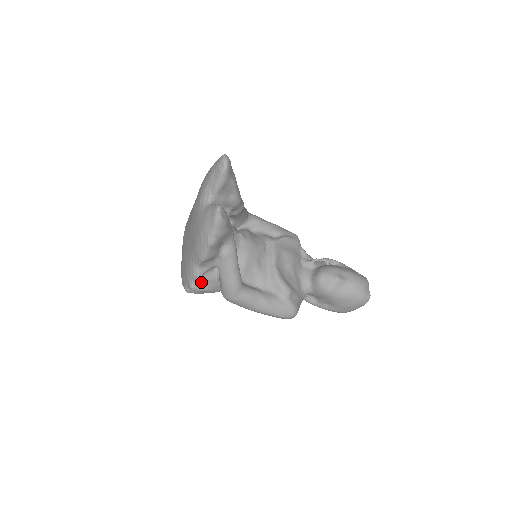
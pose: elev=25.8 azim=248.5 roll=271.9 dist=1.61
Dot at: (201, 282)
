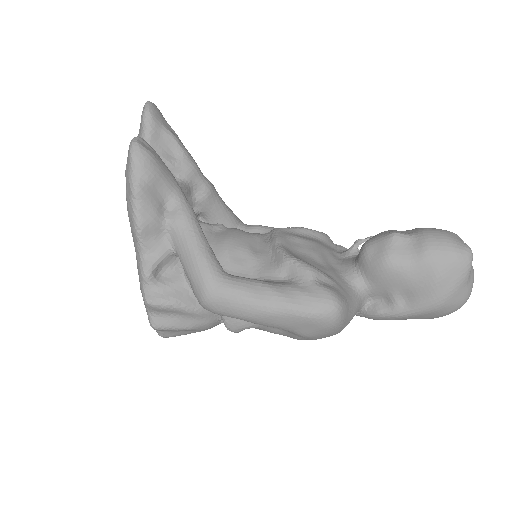
Dot at: (159, 288)
